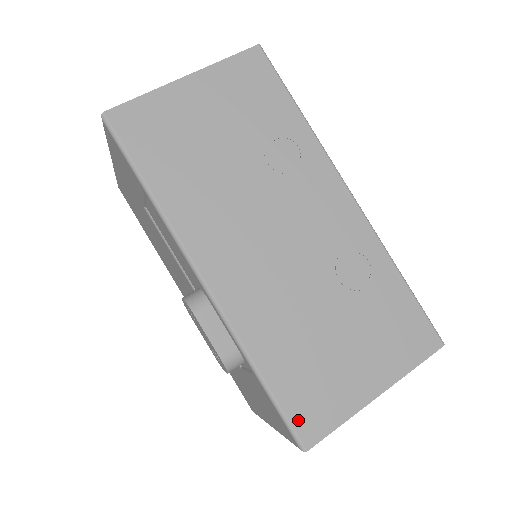
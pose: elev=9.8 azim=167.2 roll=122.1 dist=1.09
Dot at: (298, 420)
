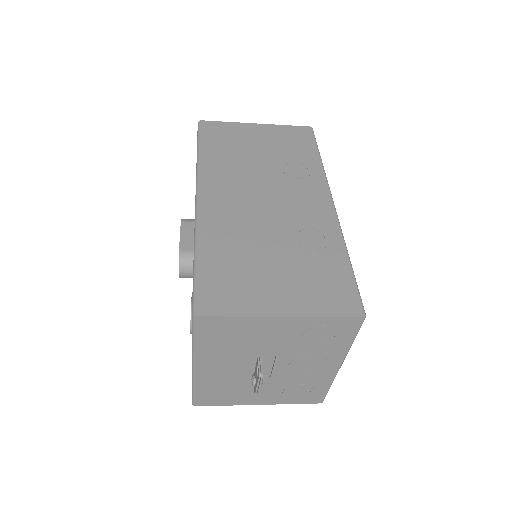
Dot at: (204, 294)
